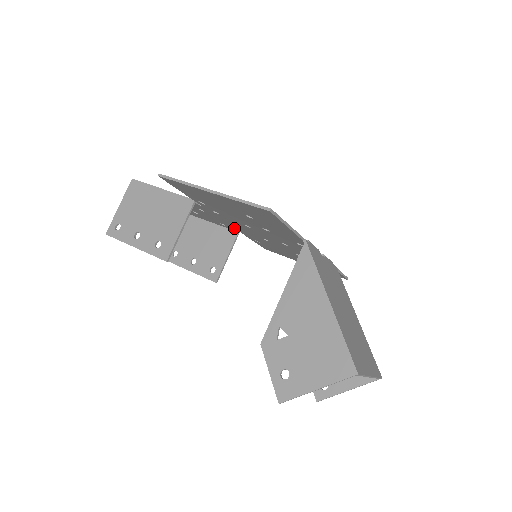
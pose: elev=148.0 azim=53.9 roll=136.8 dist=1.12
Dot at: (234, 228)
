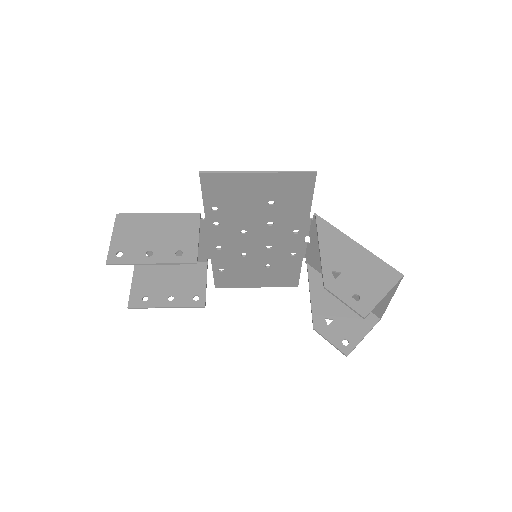
Dot at: (209, 254)
